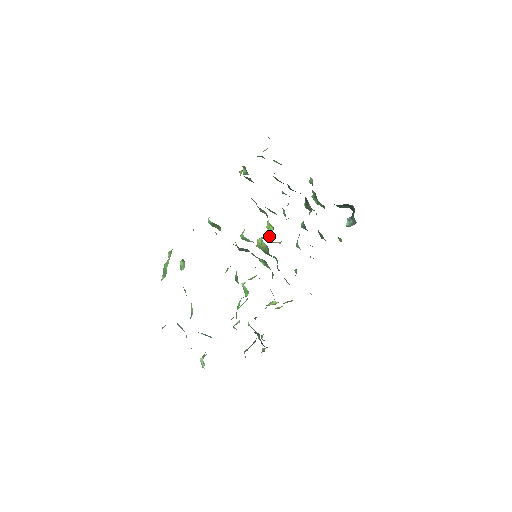
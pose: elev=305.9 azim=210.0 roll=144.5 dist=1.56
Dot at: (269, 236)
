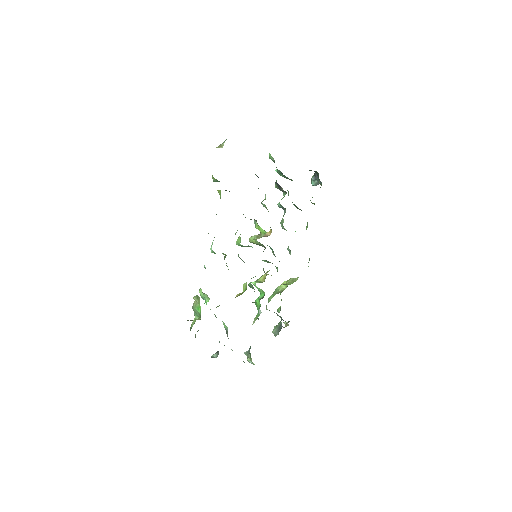
Dot at: (261, 234)
